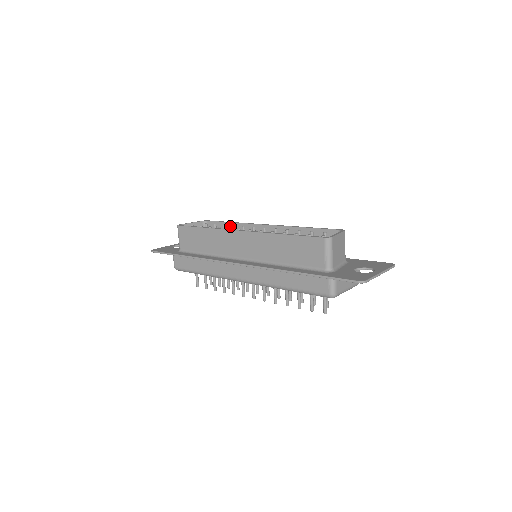
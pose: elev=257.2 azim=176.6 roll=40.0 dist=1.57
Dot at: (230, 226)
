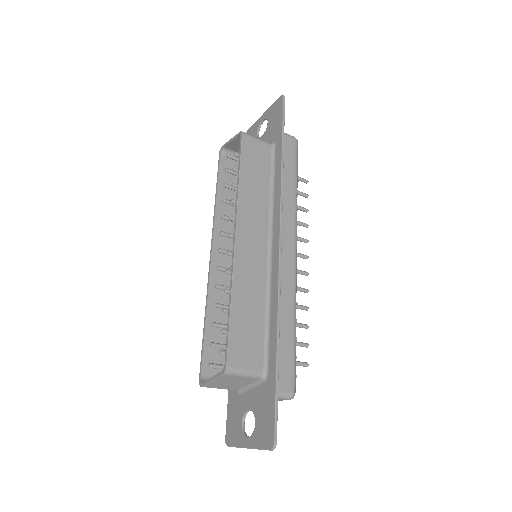
Dot at: (242, 179)
